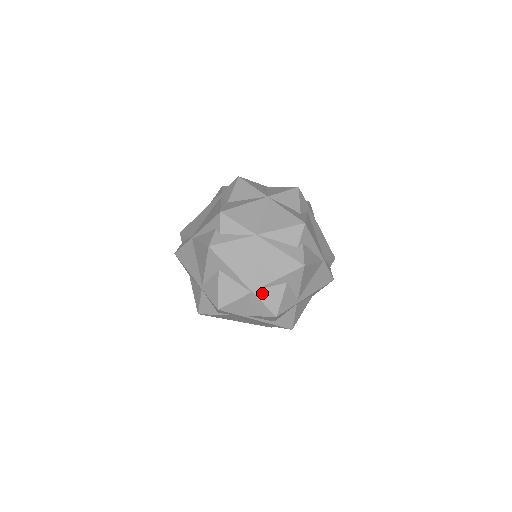
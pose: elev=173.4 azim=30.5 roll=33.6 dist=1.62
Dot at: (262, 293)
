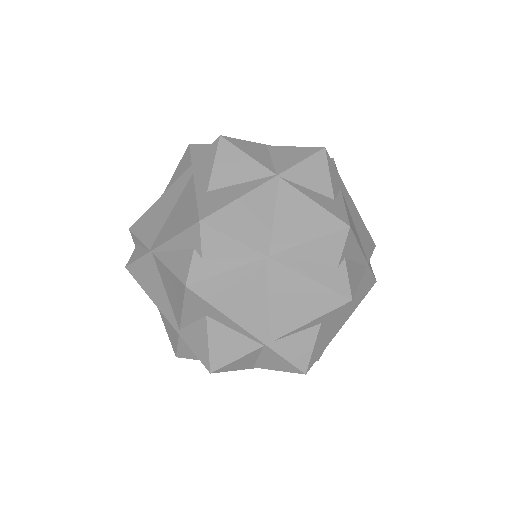
Dot at: (282, 345)
